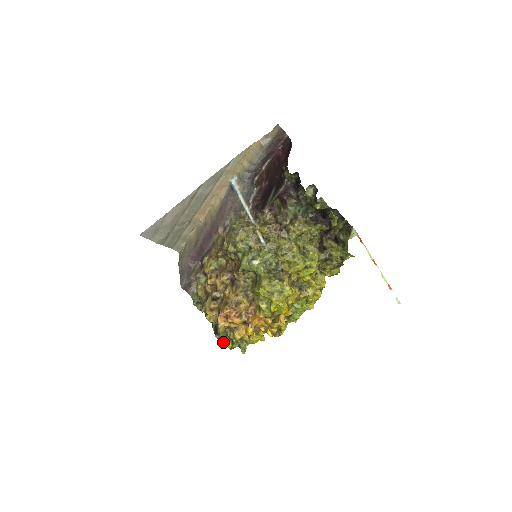
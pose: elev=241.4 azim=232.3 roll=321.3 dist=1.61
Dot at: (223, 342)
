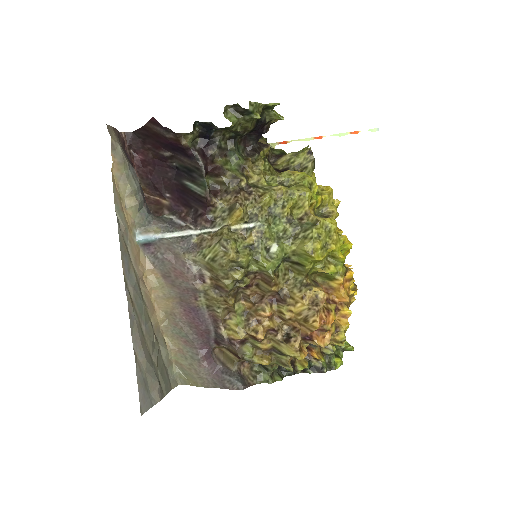
Dot at: (334, 366)
